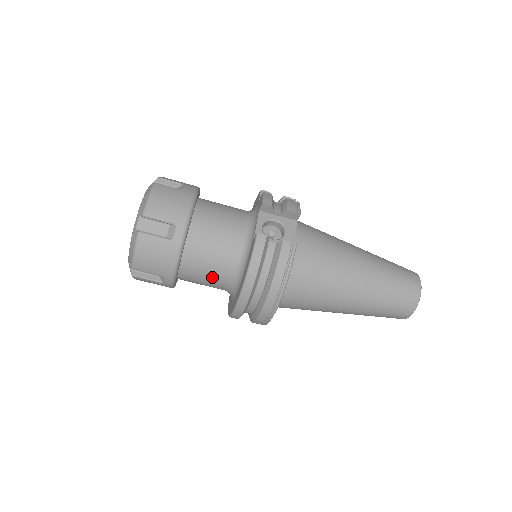
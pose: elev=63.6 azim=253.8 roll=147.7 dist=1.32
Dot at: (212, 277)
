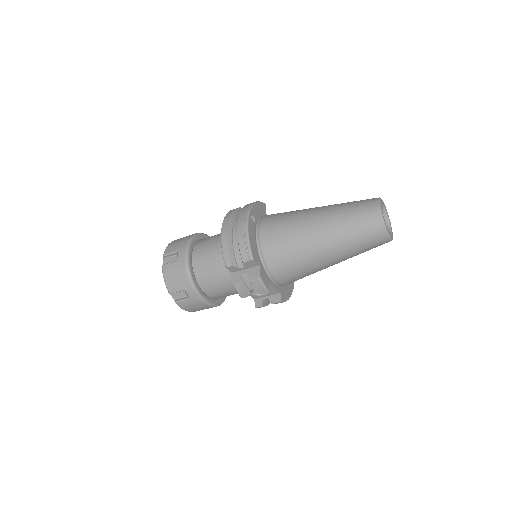
Dot at: occluded
